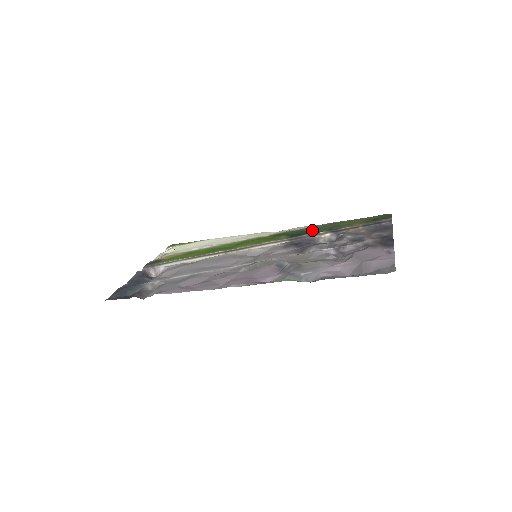
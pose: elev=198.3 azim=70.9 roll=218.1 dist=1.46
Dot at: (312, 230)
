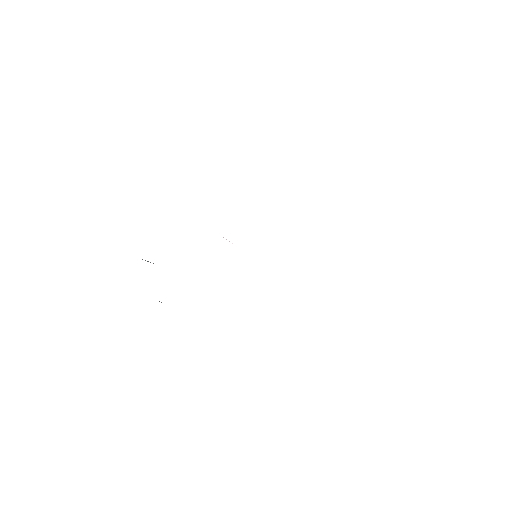
Dot at: occluded
